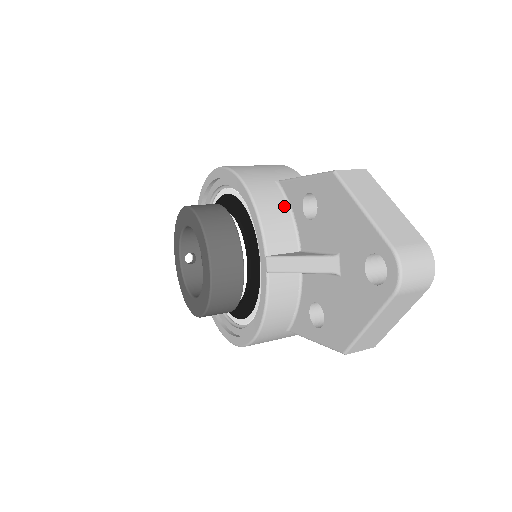
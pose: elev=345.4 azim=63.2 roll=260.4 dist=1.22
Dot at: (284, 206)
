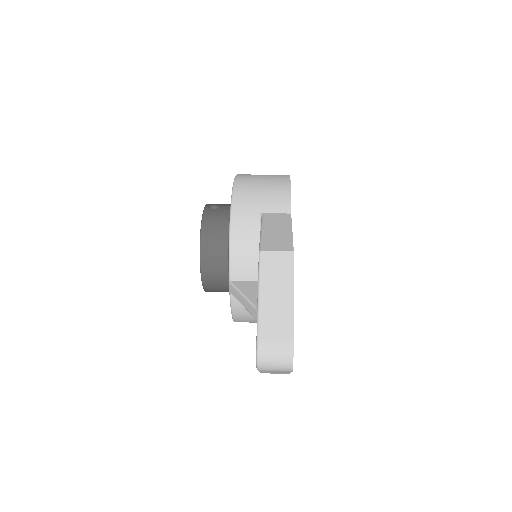
Dot at: (256, 242)
